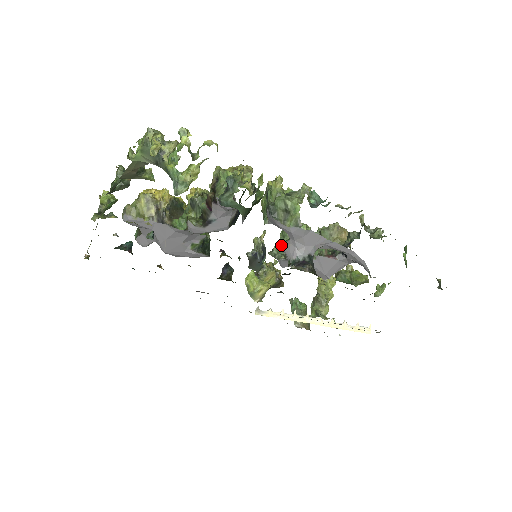
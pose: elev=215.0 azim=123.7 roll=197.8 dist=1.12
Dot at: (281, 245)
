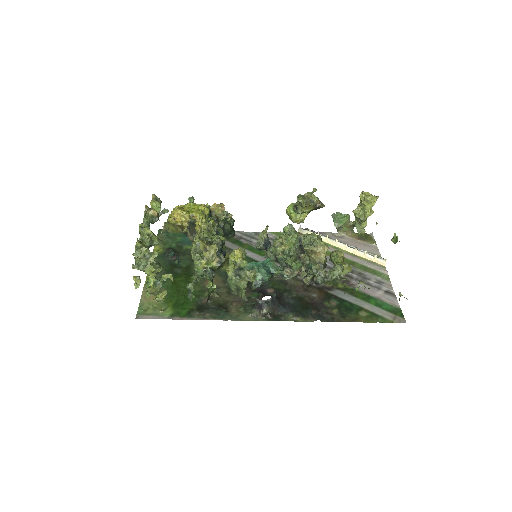
Dot at: (273, 250)
